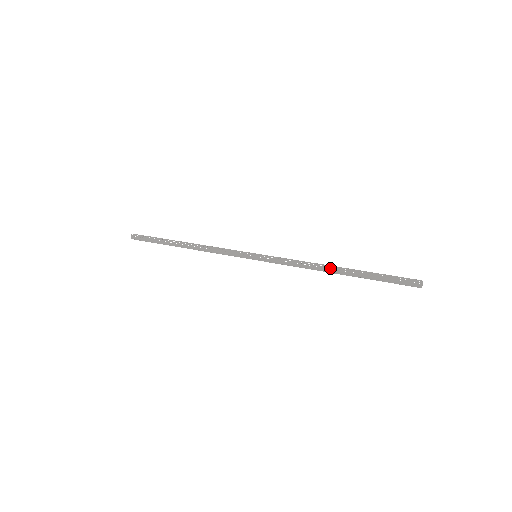
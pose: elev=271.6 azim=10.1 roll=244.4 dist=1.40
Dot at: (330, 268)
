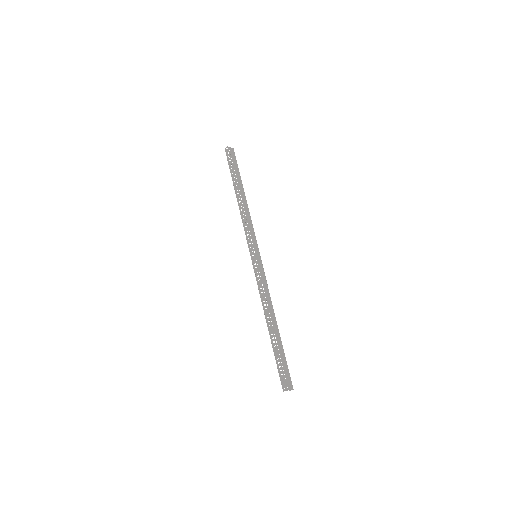
Dot at: (268, 319)
